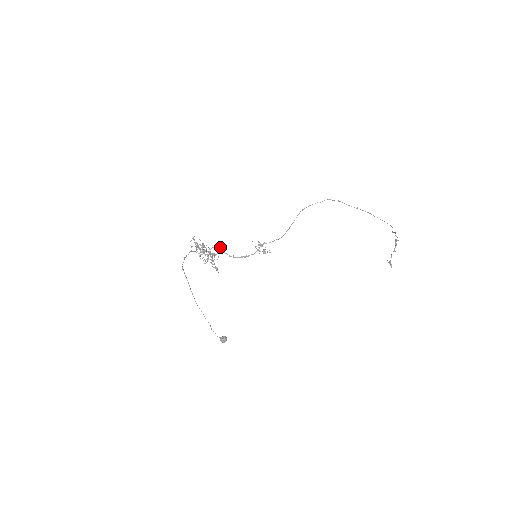
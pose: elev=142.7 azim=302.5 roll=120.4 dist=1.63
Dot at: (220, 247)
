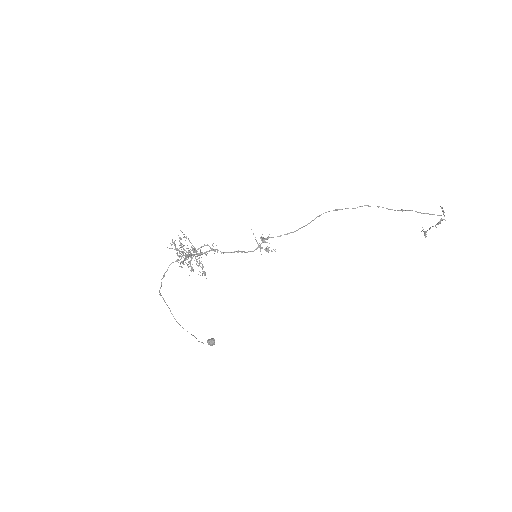
Dot at: occluded
